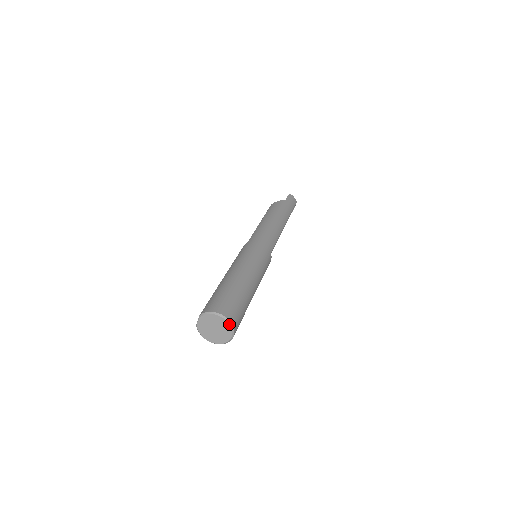
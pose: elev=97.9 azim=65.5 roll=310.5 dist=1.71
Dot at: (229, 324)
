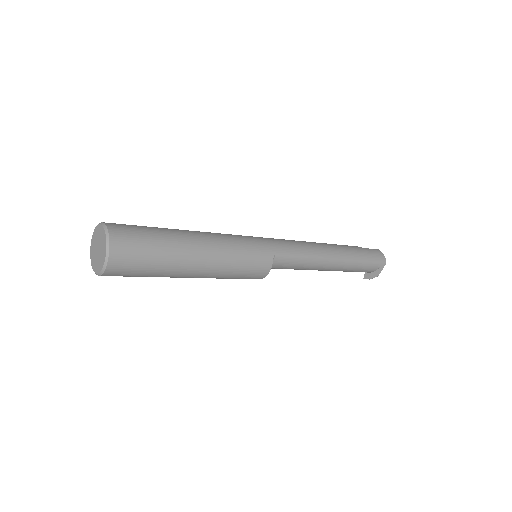
Dot at: (106, 237)
